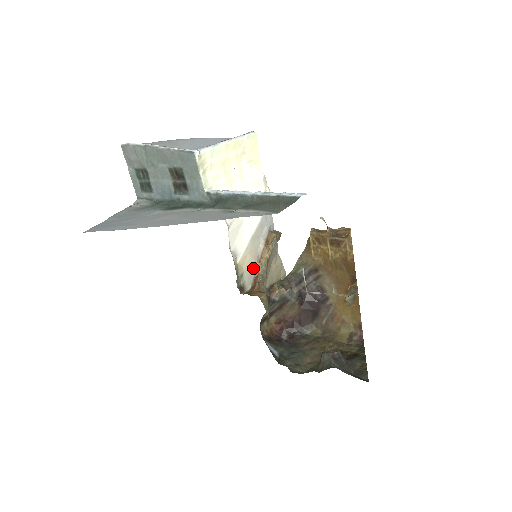
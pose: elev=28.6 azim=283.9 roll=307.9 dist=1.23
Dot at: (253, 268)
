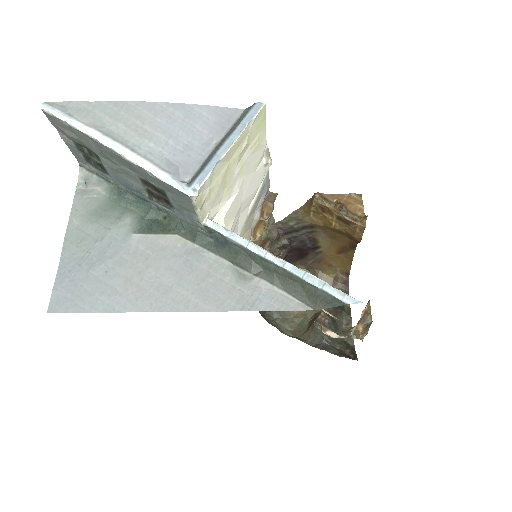
Dot at: occluded
